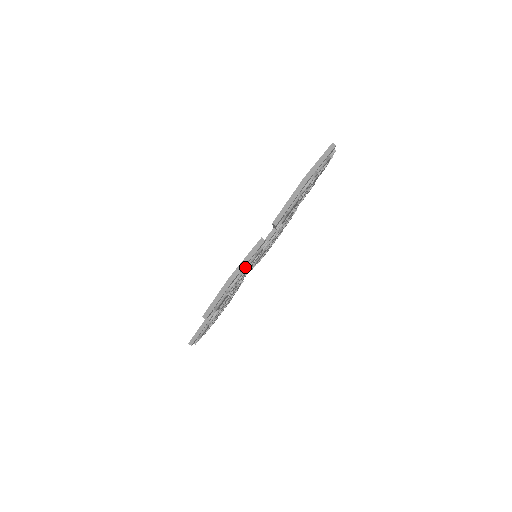
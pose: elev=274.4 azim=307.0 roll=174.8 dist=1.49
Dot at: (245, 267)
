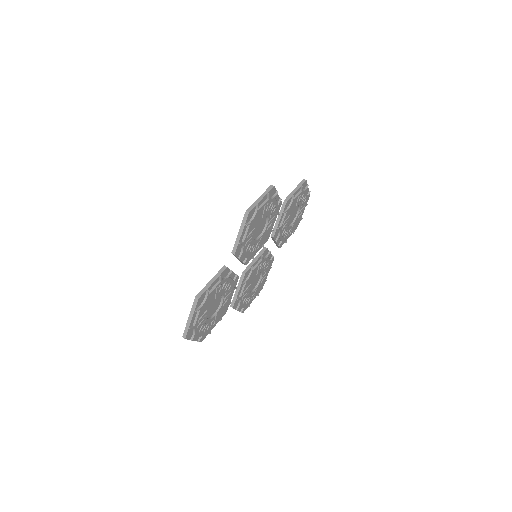
Dot at: (275, 199)
